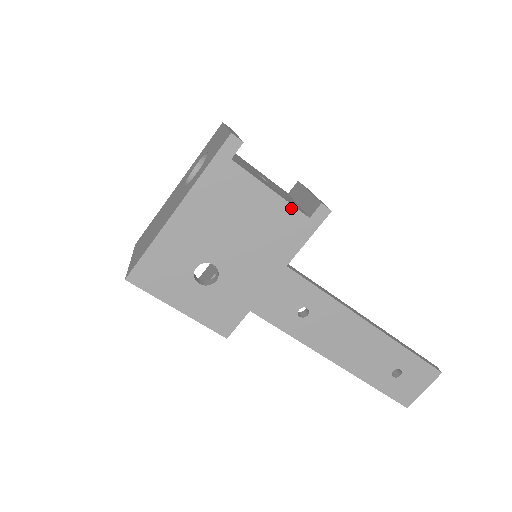
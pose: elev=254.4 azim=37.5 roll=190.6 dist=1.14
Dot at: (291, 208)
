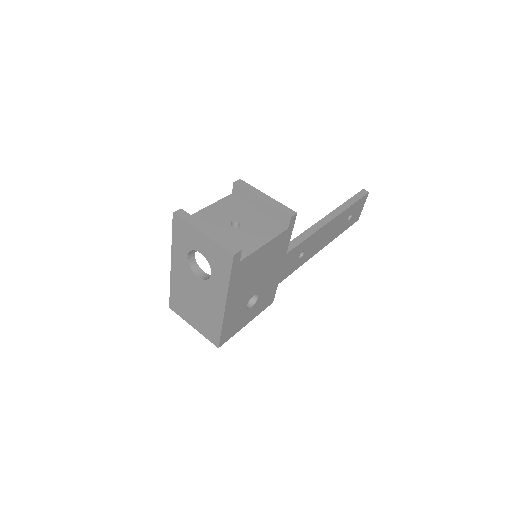
Dot at: (278, 237)
